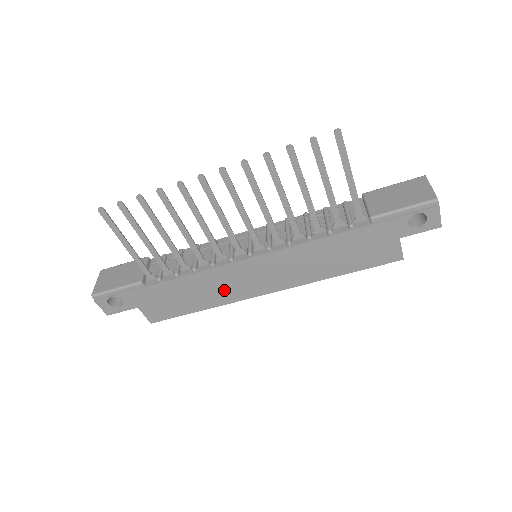
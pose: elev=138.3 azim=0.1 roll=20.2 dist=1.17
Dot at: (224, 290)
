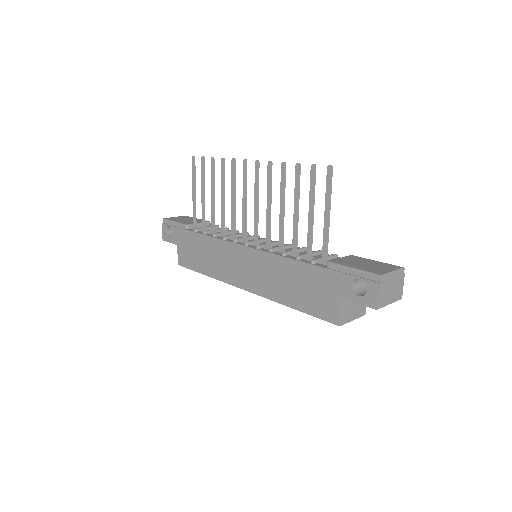
Dot at: (222, 265)
